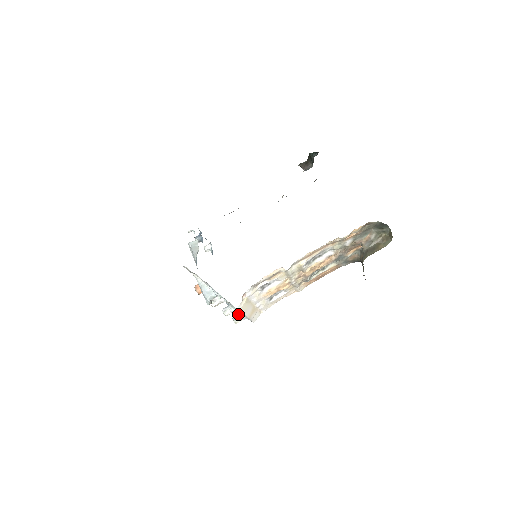
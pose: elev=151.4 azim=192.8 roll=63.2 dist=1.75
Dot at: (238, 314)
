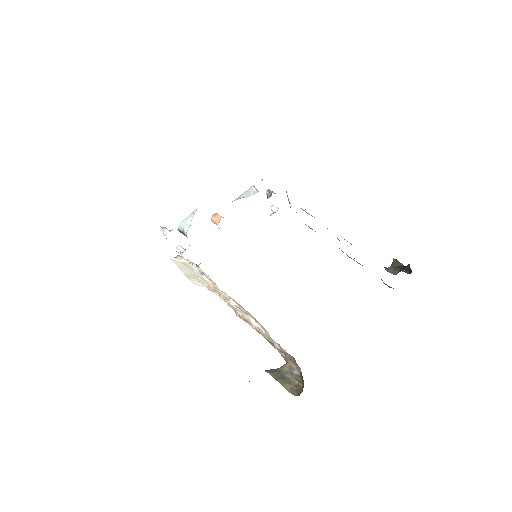
Dot at: occluded
